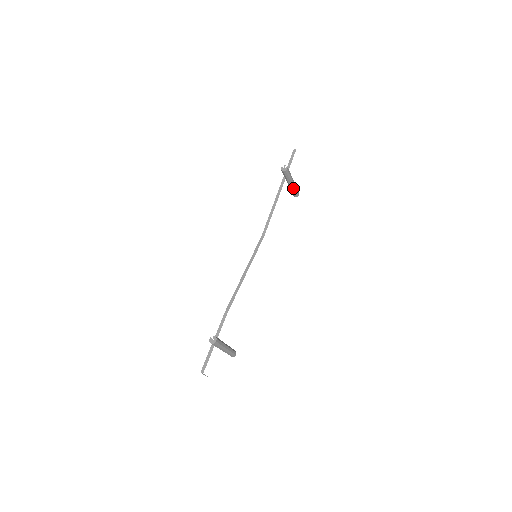
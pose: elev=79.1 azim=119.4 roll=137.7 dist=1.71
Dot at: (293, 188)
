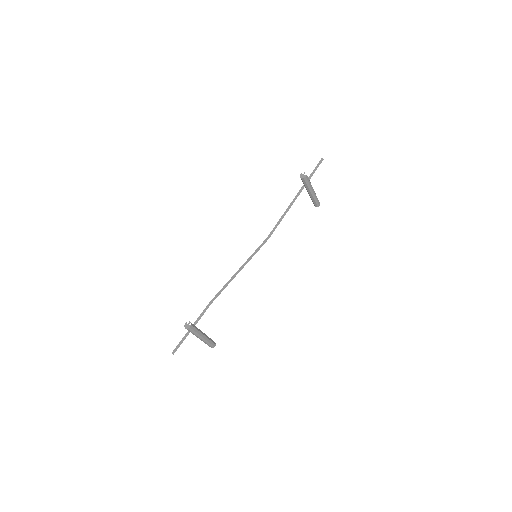
Dot at: (313, 197)
